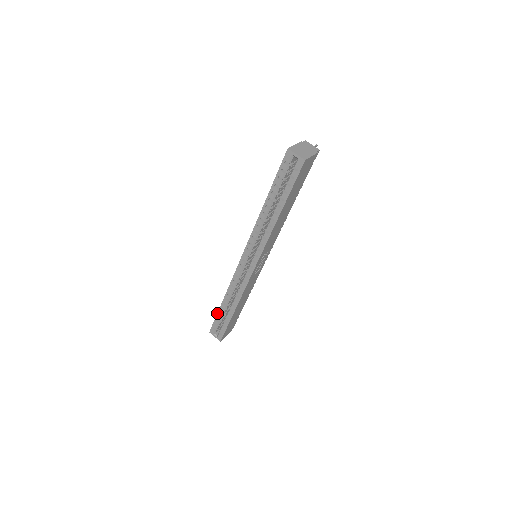
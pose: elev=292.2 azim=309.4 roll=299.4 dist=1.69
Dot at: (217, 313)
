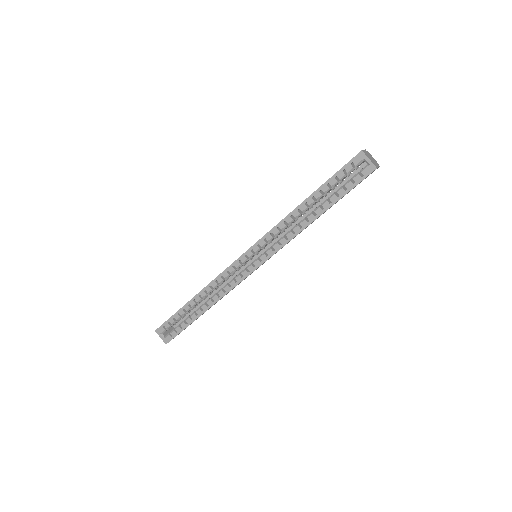
Dot at: (178, 310)
